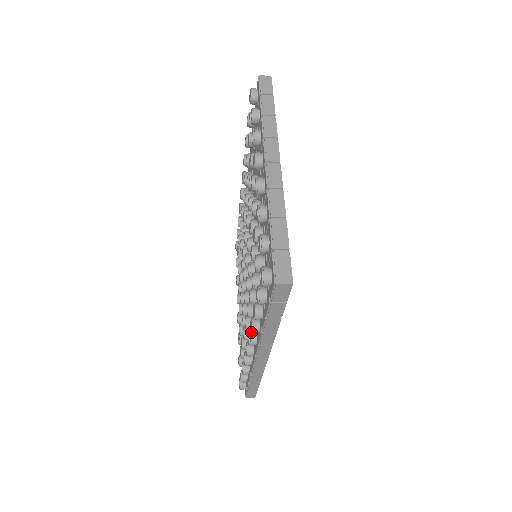
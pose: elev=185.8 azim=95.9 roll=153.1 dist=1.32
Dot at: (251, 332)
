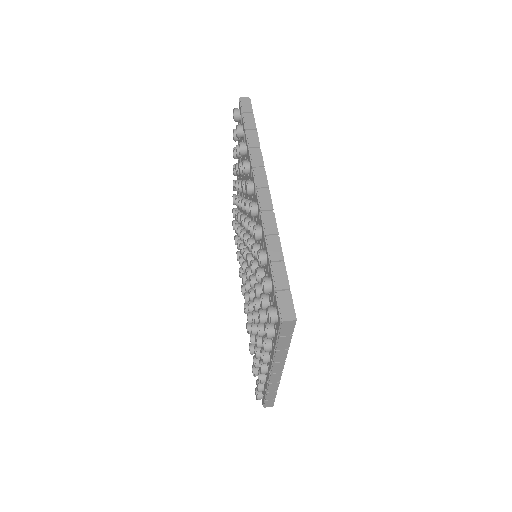
Dot at: occluded
